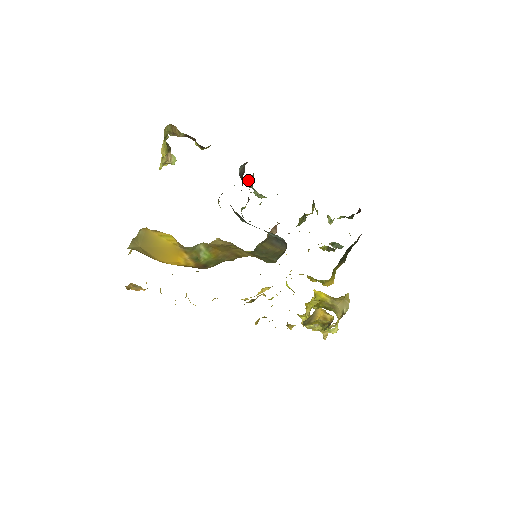
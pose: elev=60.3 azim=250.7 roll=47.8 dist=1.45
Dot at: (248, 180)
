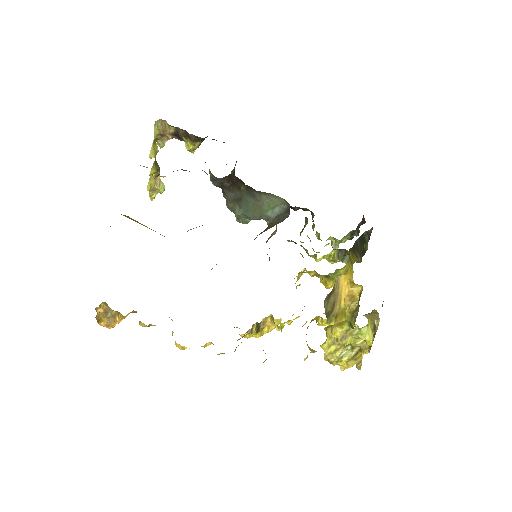
Dot at: occluded
